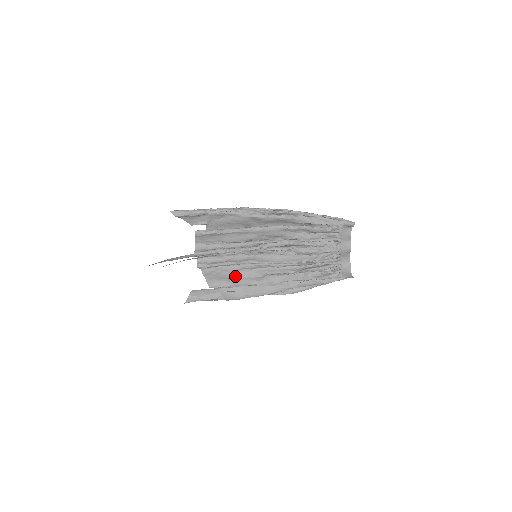
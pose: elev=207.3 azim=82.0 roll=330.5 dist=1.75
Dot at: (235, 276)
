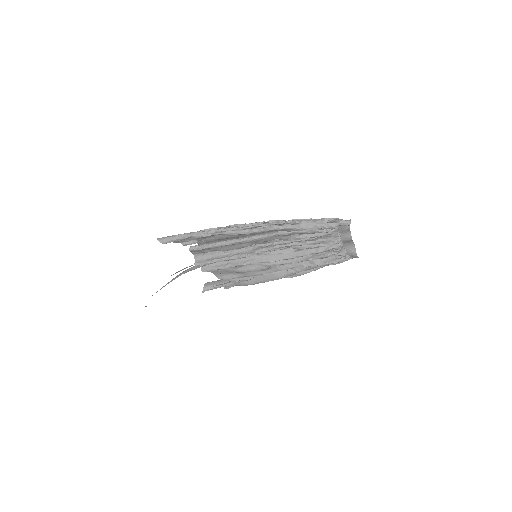
Dot at: (241, 271)
